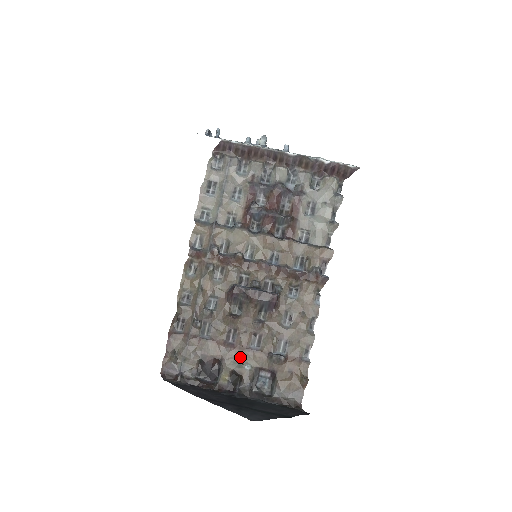
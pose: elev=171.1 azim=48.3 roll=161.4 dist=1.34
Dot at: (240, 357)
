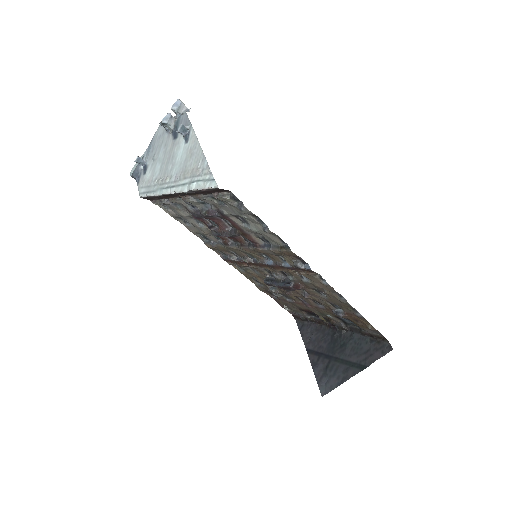
Dot at: (319, 311)
